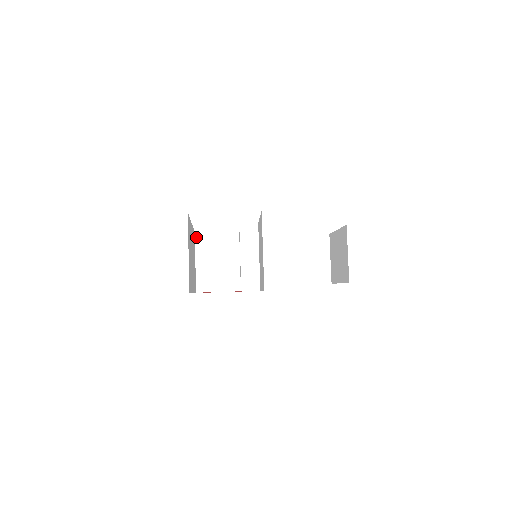
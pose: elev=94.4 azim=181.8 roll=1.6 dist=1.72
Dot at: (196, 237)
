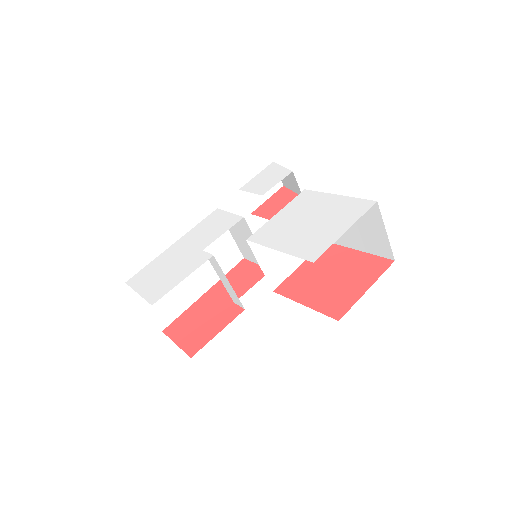
Dot at: occluded
